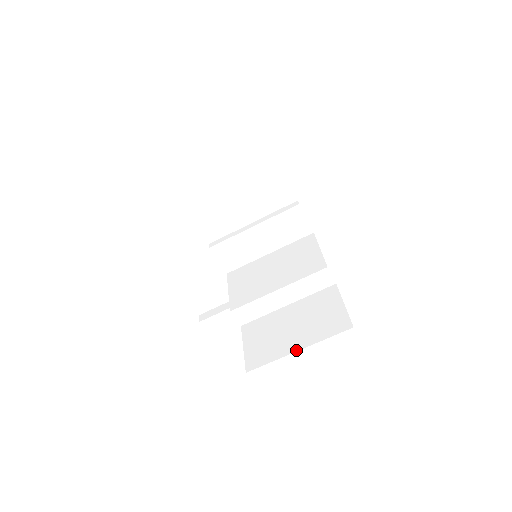
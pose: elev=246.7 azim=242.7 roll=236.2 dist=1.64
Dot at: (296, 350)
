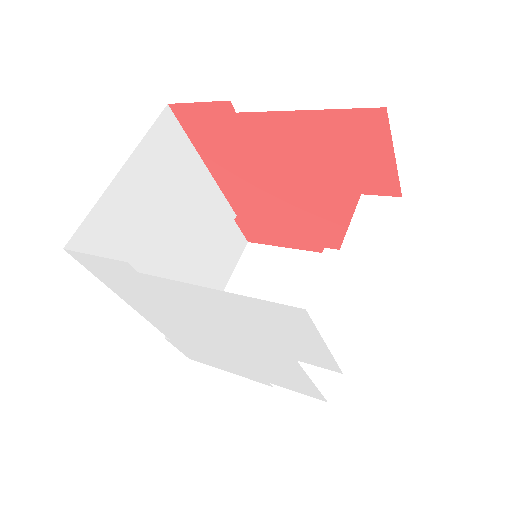
Dot at: occluded
